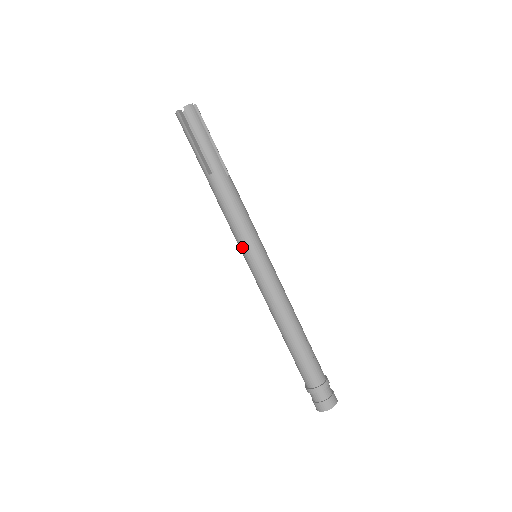
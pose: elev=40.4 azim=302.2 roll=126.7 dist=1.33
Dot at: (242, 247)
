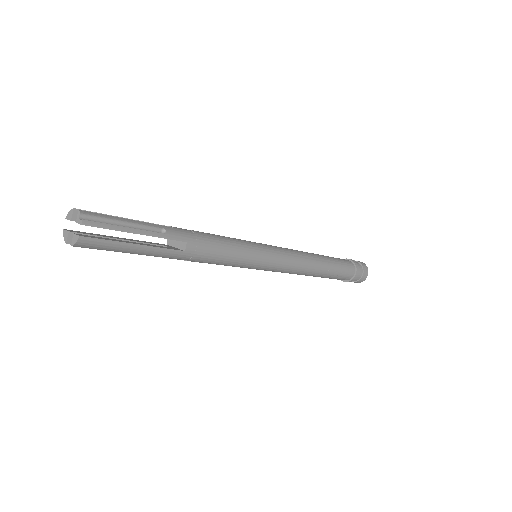
Dot at: occluded
